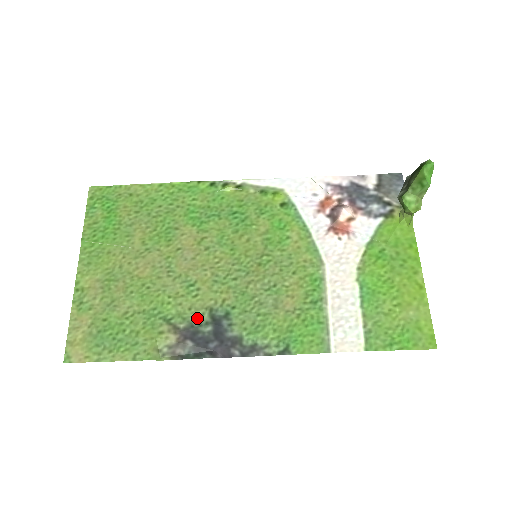
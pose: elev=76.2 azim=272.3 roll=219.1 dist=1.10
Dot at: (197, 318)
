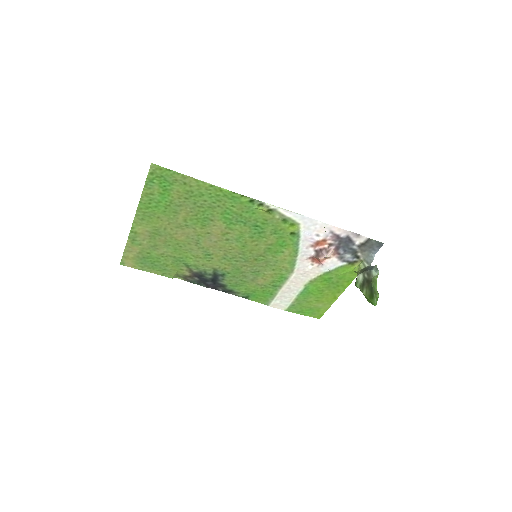
Dot at: (205, 271)
